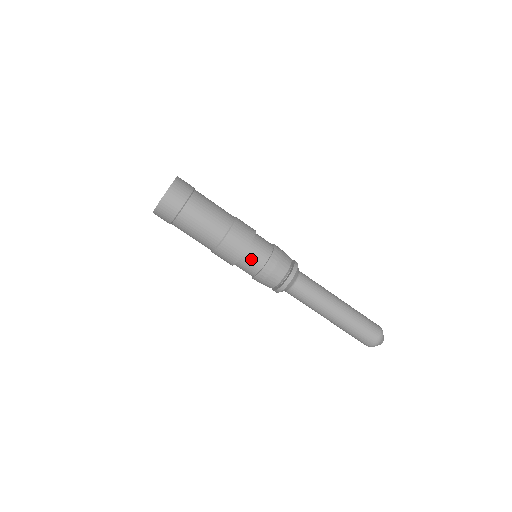
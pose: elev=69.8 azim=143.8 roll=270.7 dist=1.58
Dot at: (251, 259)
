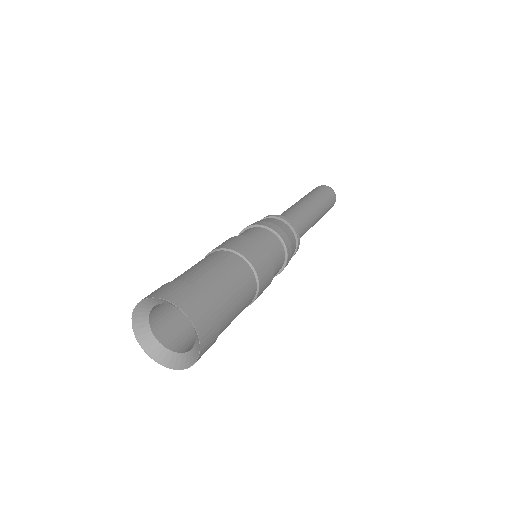
Dot at: occluded
